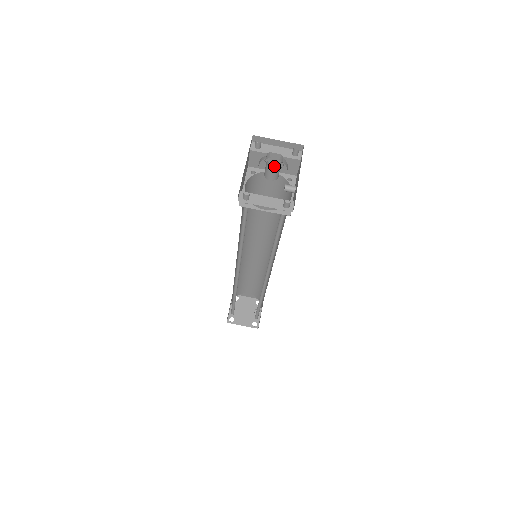
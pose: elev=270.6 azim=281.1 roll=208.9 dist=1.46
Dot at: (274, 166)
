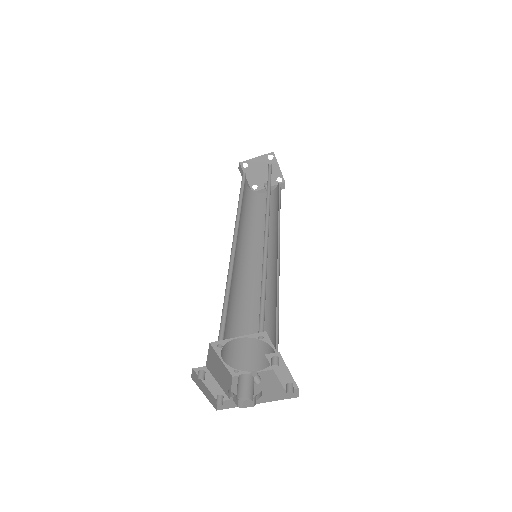
Dot at: (237, 402)
